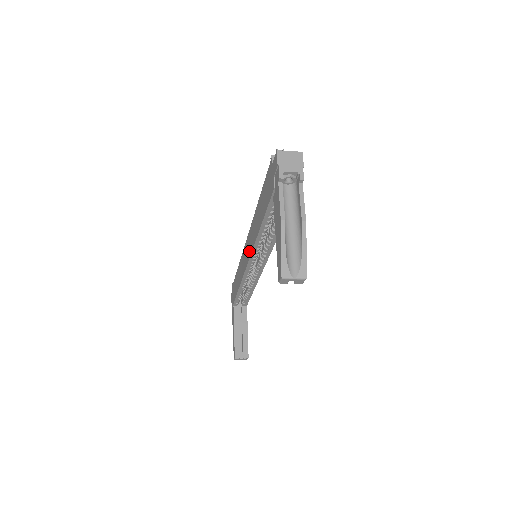
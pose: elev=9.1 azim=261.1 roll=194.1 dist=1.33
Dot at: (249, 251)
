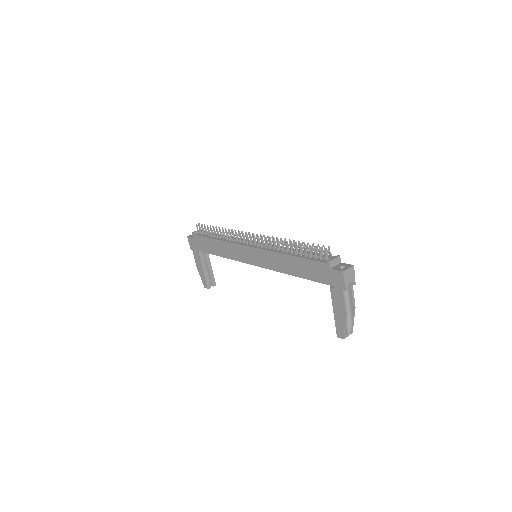
Dot at: (260, 263)
